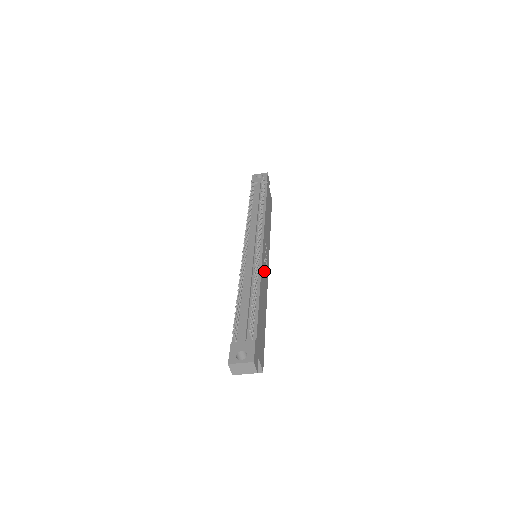
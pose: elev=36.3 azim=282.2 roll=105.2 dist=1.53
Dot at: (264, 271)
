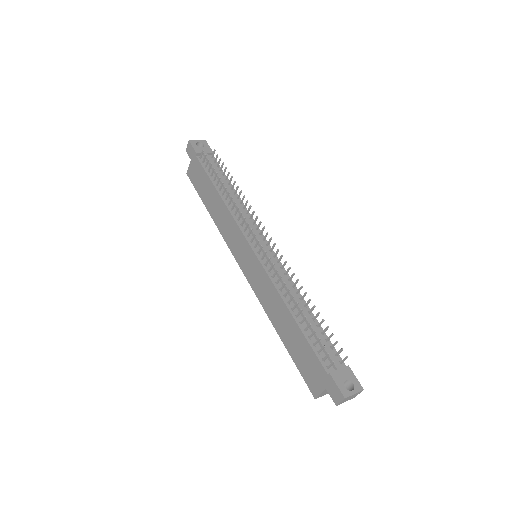
Dot at: occluded
